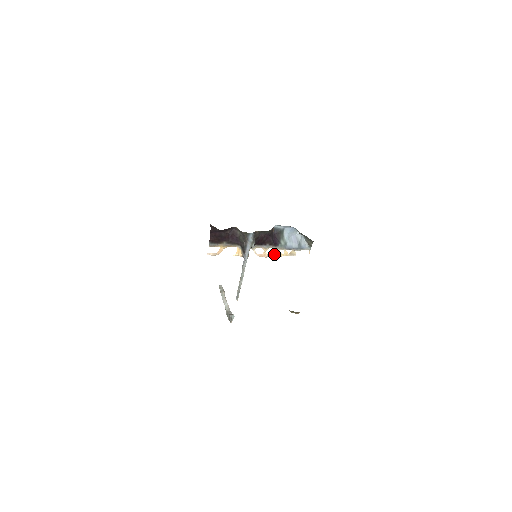
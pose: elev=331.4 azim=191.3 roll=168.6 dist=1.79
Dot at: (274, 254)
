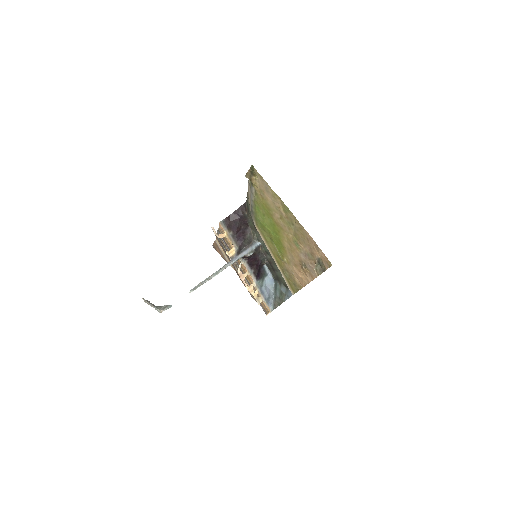
Dot at: (248, 285)
